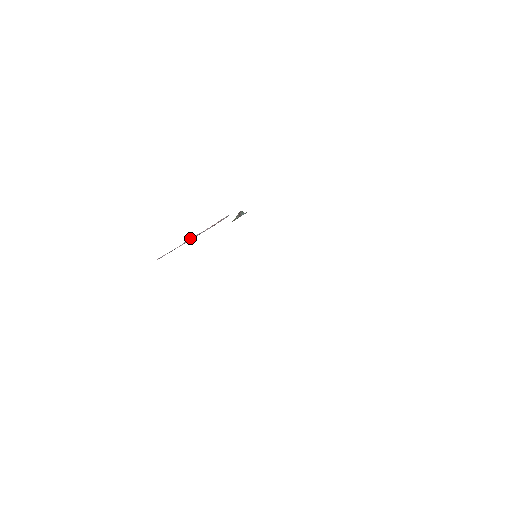
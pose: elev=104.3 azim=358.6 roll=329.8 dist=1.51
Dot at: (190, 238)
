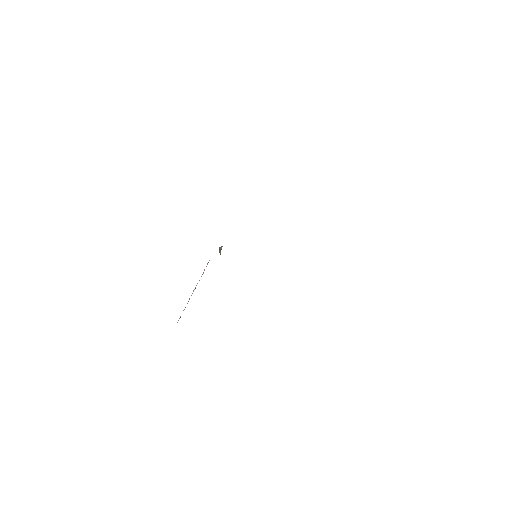
Dot at: occluded
